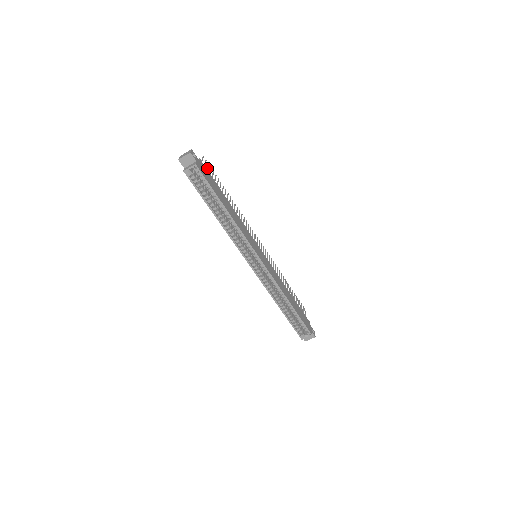
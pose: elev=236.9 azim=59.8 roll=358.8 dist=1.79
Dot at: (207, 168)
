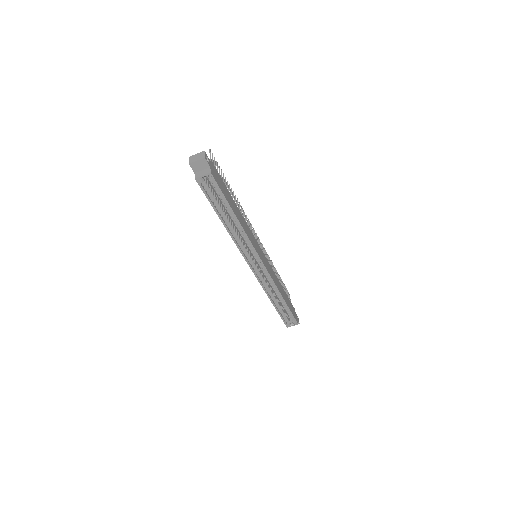
Dot at: (215, 166)
